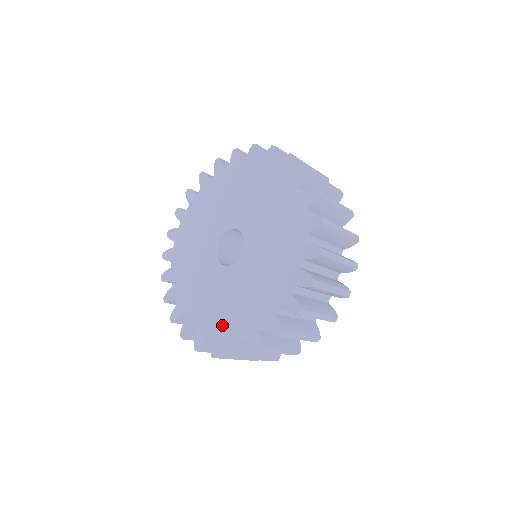
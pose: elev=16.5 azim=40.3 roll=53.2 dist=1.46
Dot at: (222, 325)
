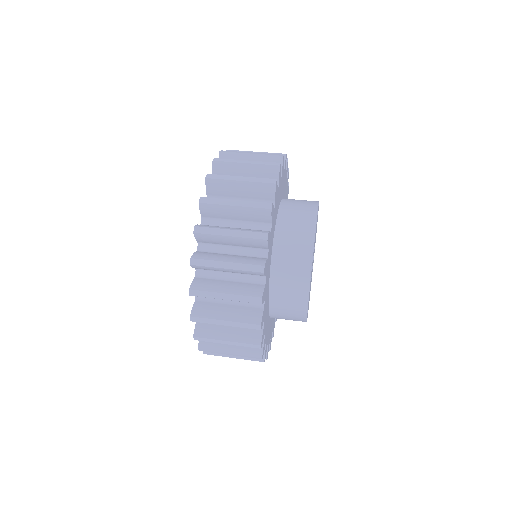
Dot at: occluded
